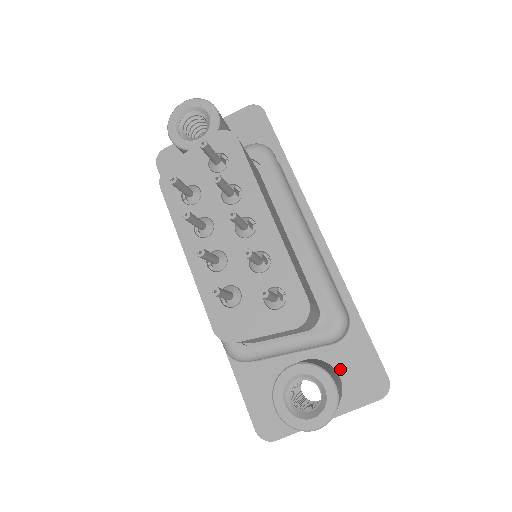
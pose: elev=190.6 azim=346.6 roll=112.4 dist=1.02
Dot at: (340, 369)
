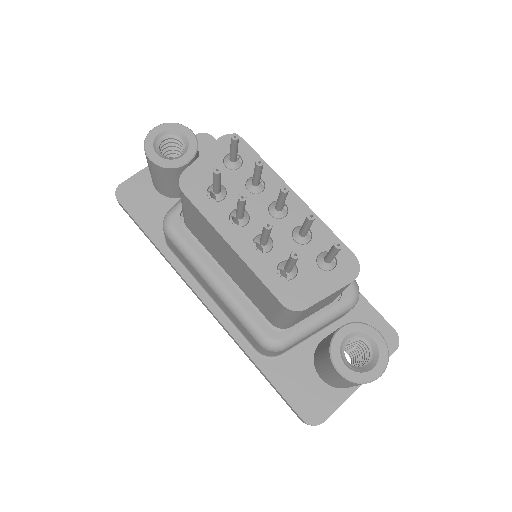
Dot at: occluded
